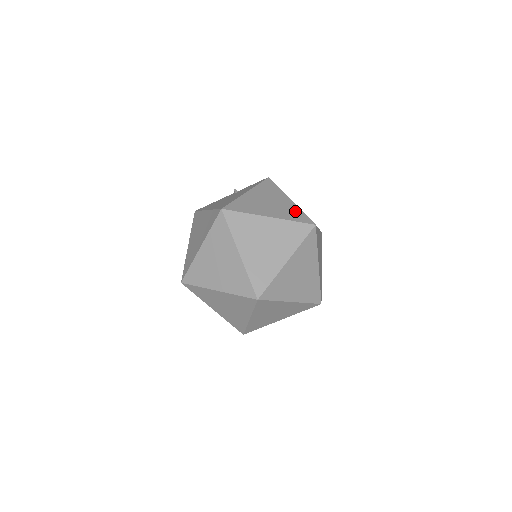
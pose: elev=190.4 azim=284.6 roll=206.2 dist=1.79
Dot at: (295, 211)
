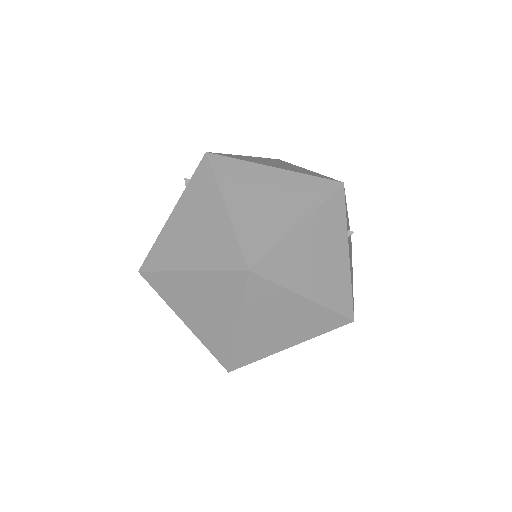
Dot at: (225, 241)
